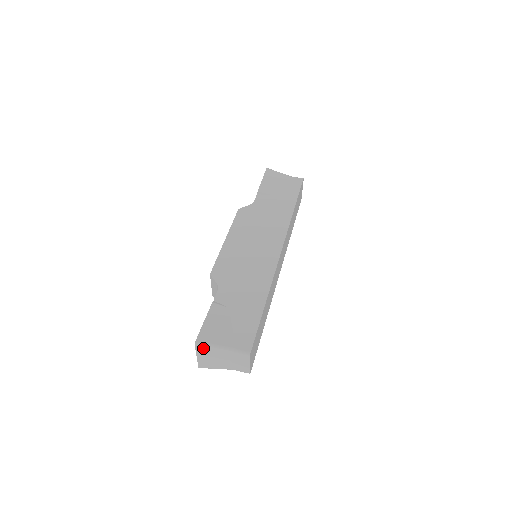
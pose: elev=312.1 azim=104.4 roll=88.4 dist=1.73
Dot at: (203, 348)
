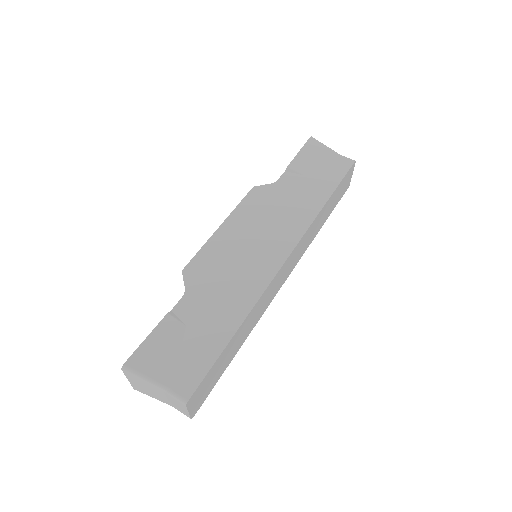
Dot at: (132, 375)
